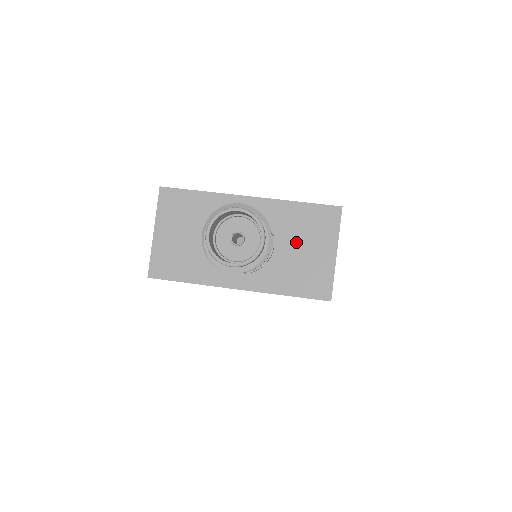
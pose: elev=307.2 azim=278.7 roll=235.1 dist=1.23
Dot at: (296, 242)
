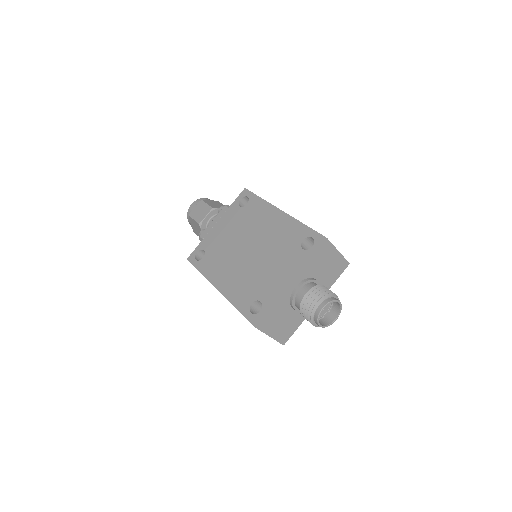
Dot at: (322, 268)
